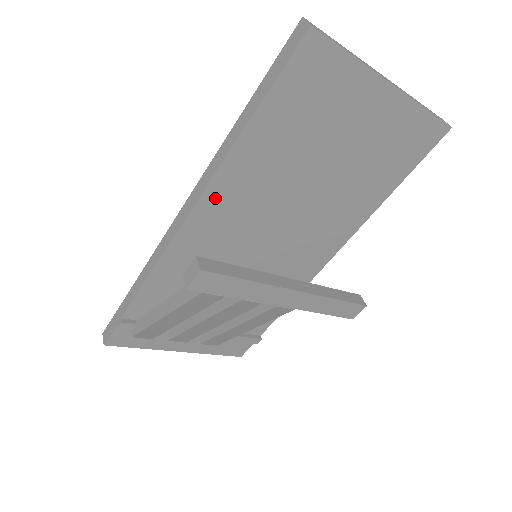
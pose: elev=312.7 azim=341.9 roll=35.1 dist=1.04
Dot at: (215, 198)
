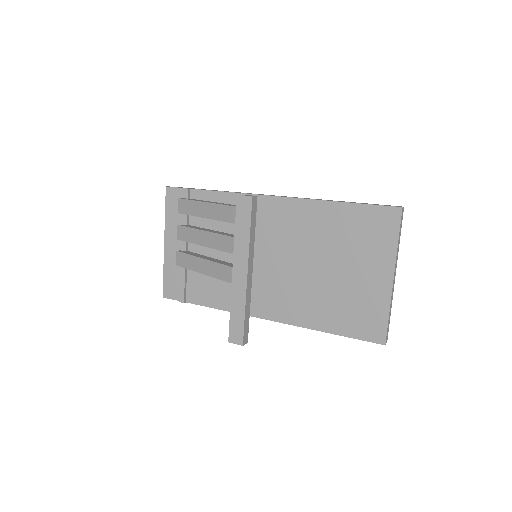
Dot at: (290, 207)
